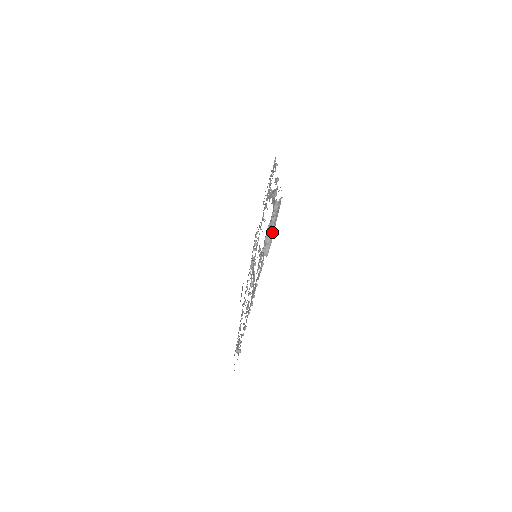
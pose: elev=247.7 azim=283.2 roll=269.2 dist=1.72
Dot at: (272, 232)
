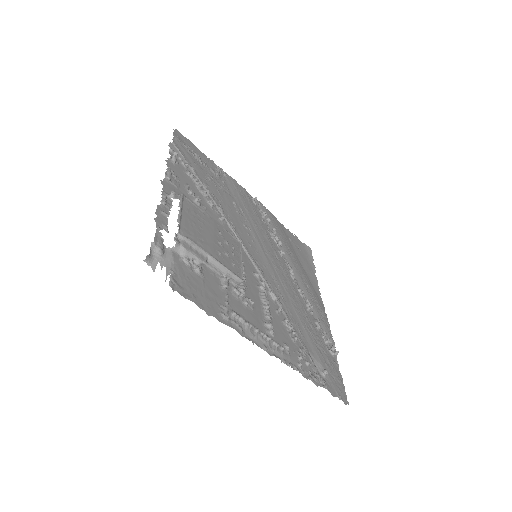
Dot at: (215, 264)
